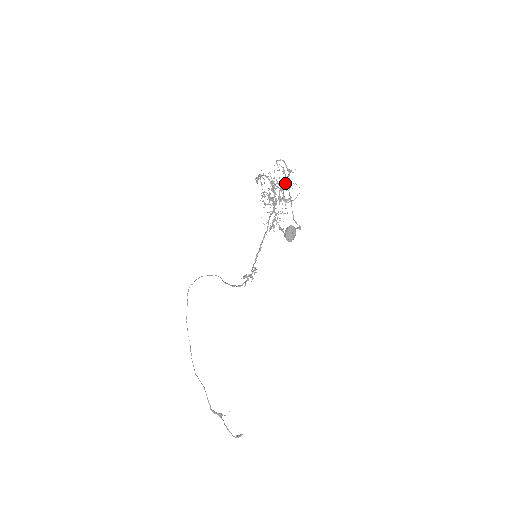
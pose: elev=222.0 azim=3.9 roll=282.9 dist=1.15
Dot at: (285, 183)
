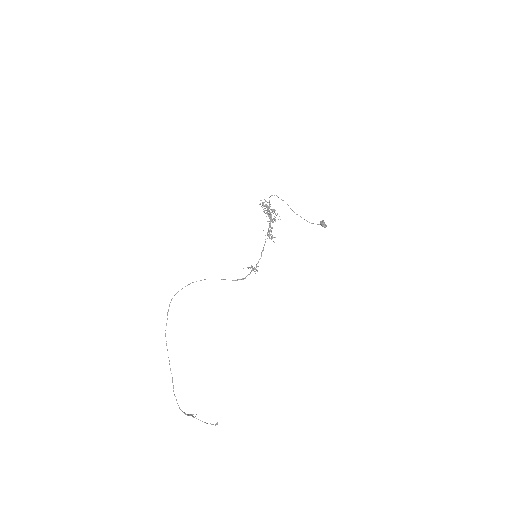
Dot at: (267, 211)
